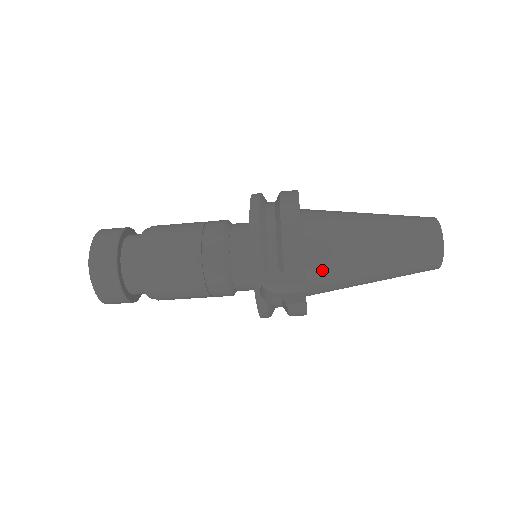
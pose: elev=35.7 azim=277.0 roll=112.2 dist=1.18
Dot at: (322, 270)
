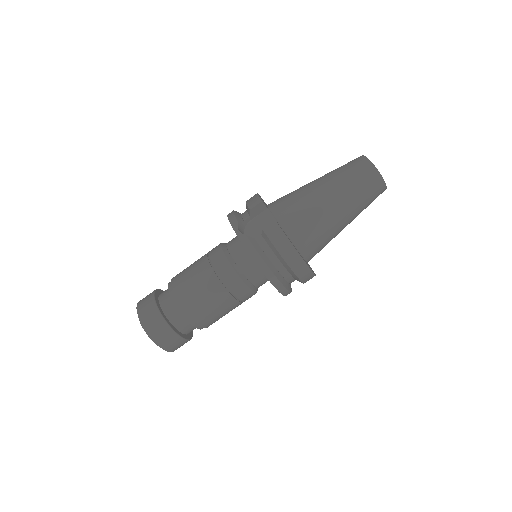
Dot at: (284, 207)
